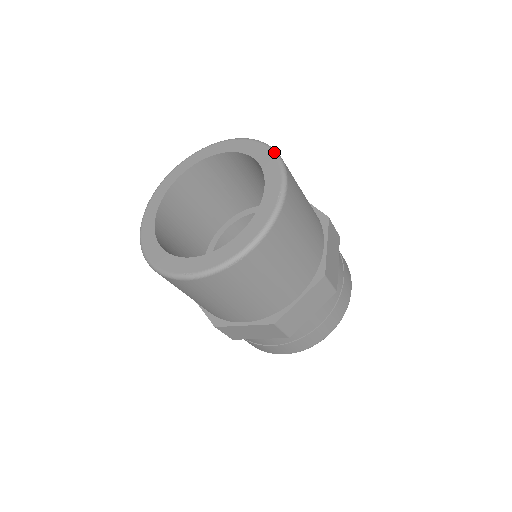
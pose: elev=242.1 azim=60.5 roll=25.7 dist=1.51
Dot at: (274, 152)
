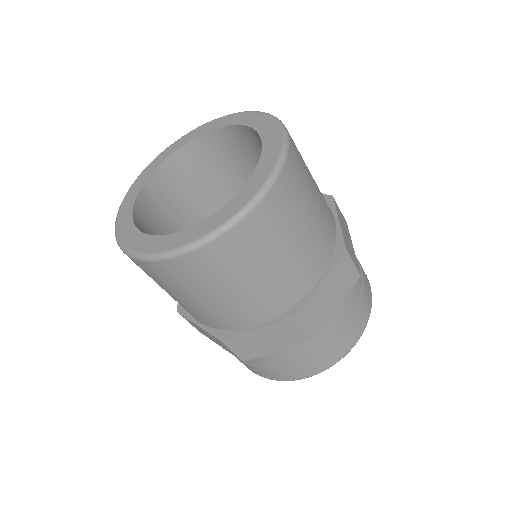
Dot at: (264, 112)
